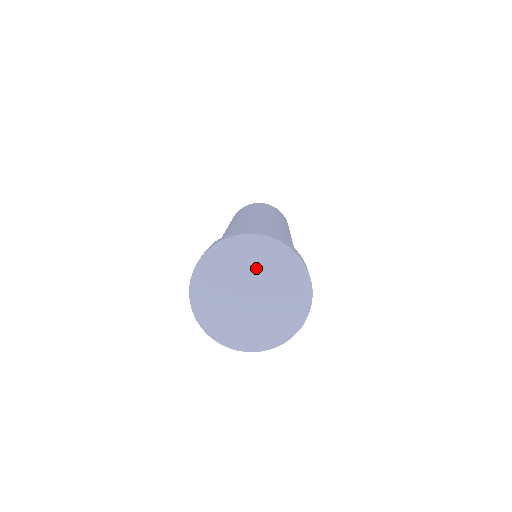
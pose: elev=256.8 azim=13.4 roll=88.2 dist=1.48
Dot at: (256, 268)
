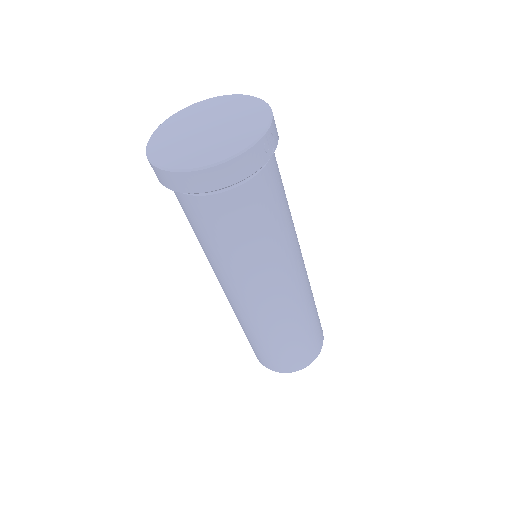
Dot at: (221, 112)
